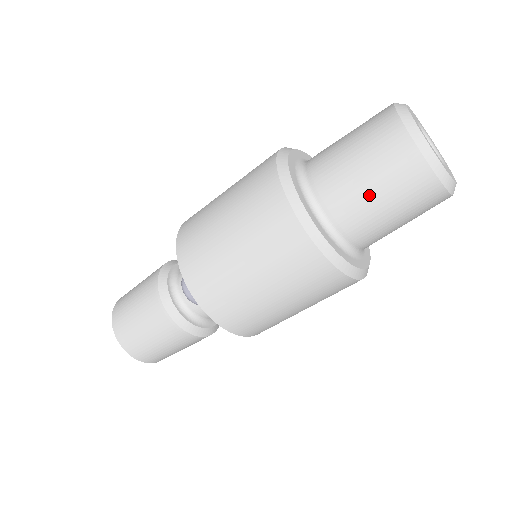
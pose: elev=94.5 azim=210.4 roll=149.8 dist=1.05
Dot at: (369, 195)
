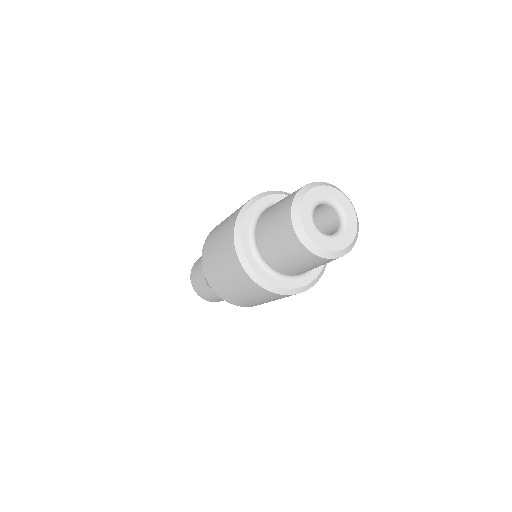
Dot at: (281, 256)
